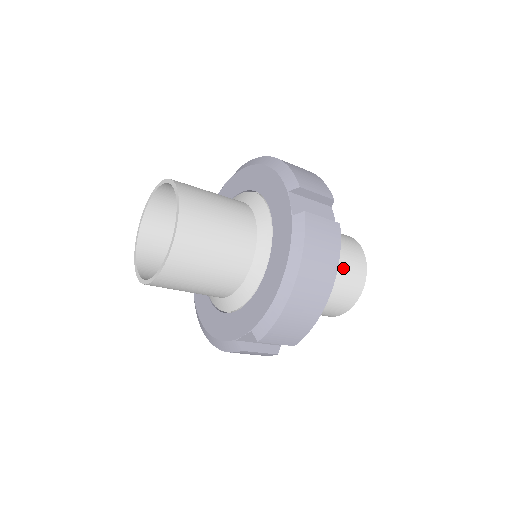
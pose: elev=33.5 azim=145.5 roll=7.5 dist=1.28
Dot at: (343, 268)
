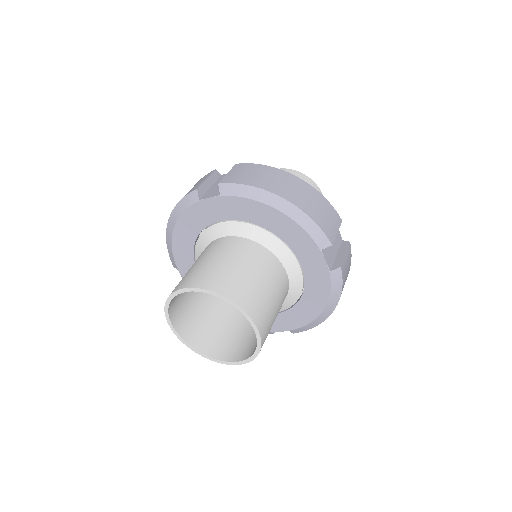
Dot at: occluded
